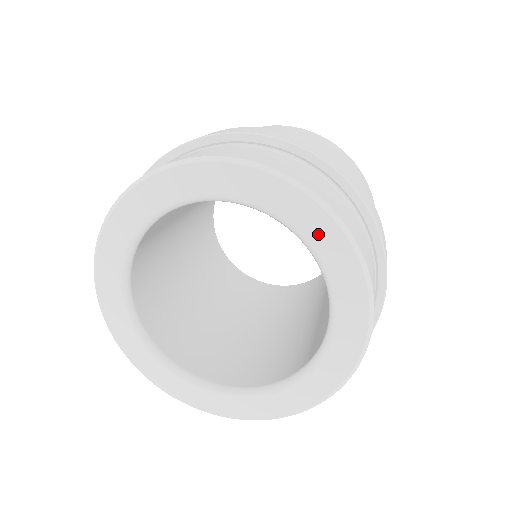
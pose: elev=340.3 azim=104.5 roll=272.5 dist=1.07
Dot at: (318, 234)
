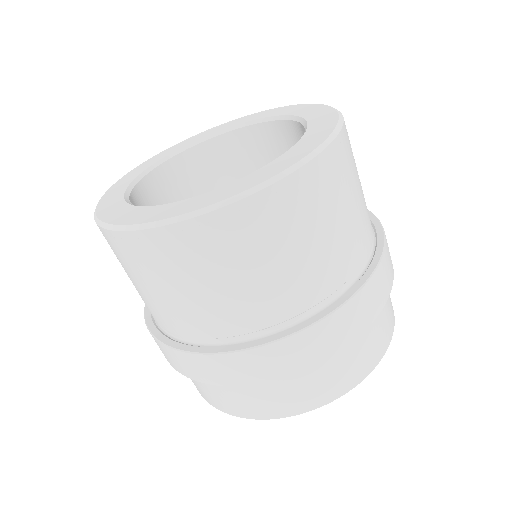
Dot at: occluded
